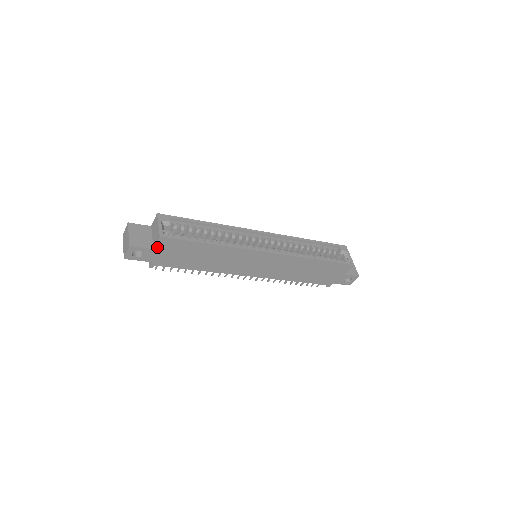
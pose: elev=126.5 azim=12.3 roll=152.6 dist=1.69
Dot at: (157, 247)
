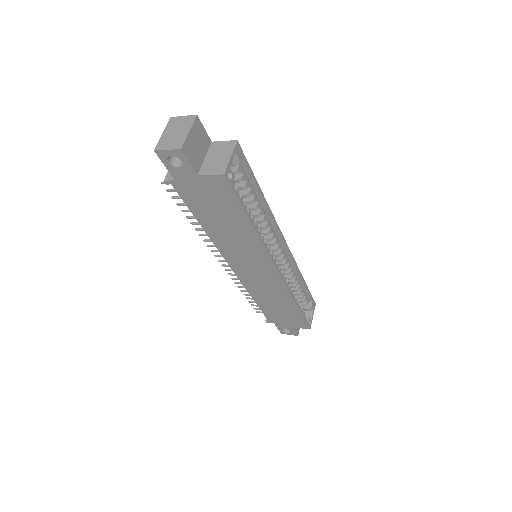
Dot at: (204, 177)
